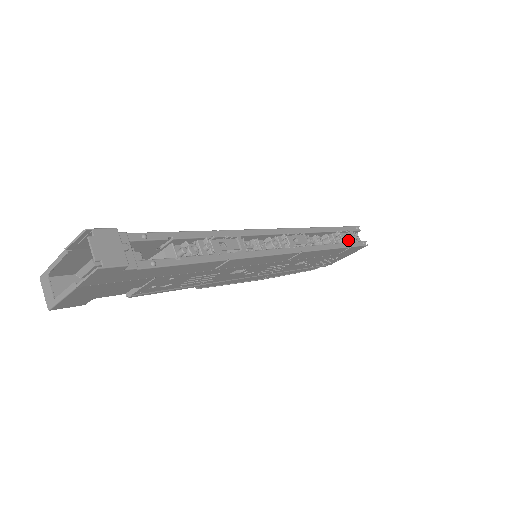
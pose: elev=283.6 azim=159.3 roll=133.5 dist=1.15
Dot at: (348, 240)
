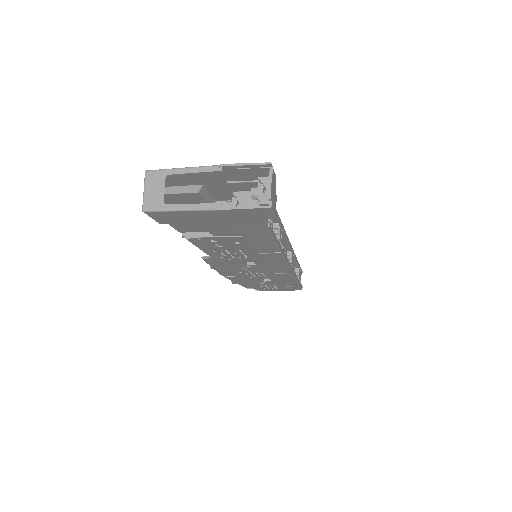
Dot at: (300, 279)
